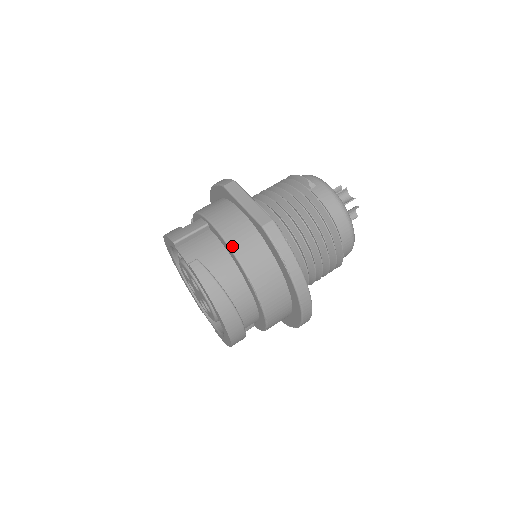
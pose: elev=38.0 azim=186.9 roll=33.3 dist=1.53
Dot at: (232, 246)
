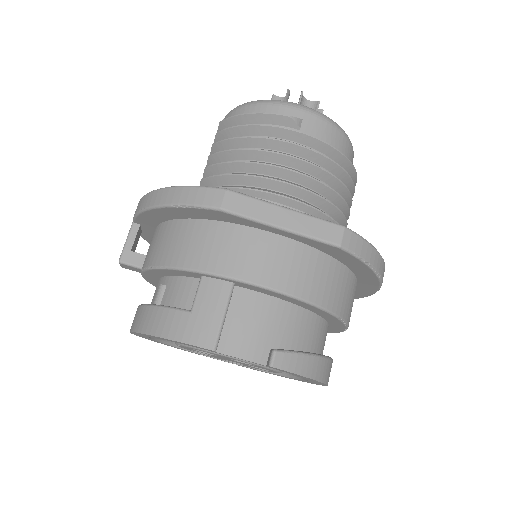
Dot at: (307, 297)
